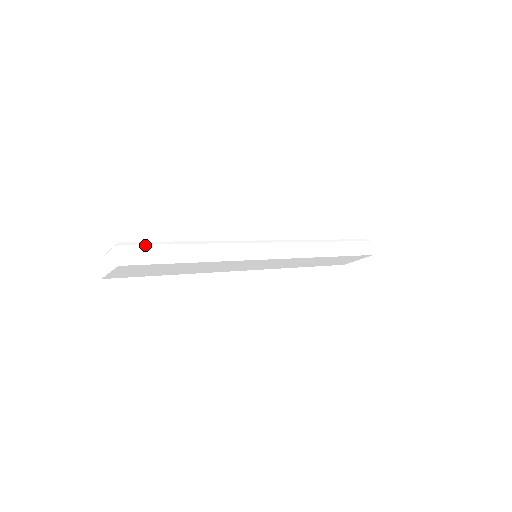
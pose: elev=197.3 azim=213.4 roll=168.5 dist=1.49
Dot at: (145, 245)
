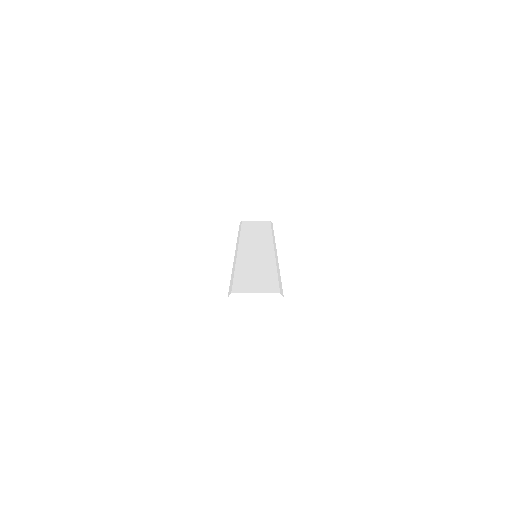
Dot at: (282, 289)
